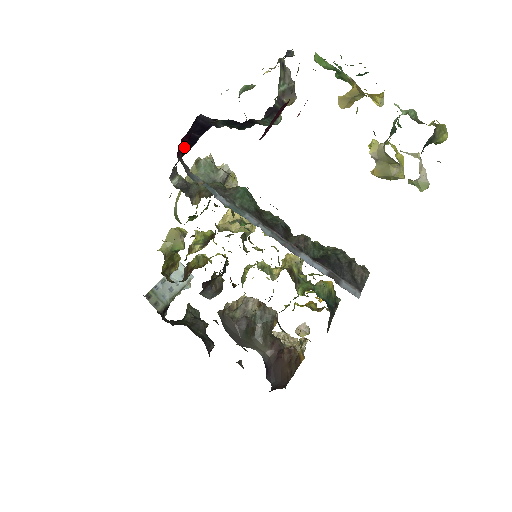
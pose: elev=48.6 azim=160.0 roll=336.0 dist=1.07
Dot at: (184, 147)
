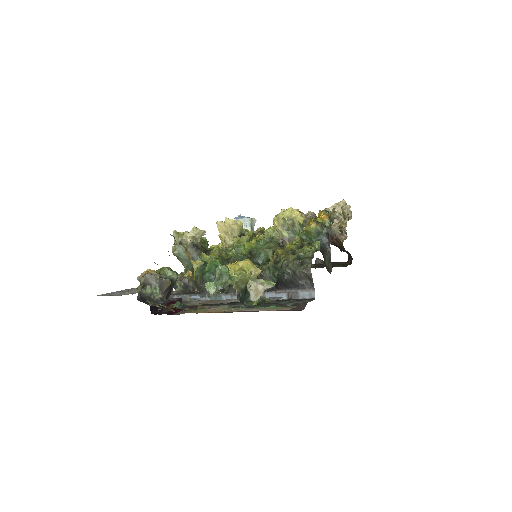
Dot at: occluded
